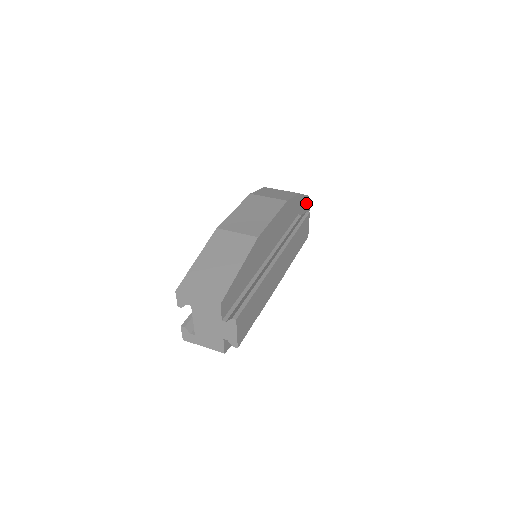
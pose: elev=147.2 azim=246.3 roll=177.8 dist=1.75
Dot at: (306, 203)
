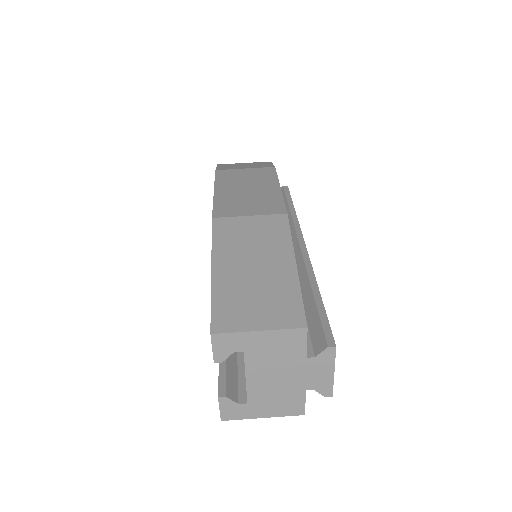
Dot at: occluded
